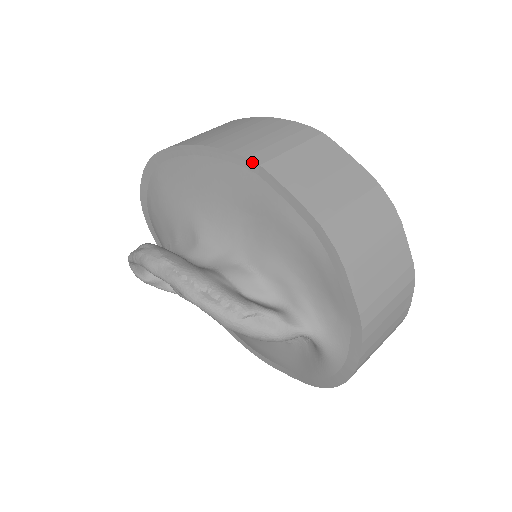
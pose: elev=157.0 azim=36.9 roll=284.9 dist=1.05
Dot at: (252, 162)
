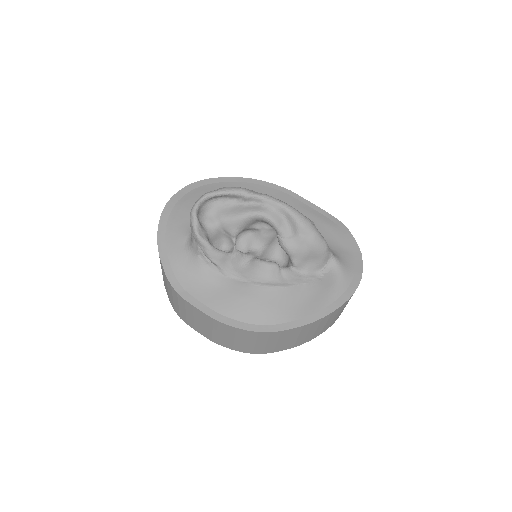
Dot at: (286, 189)
